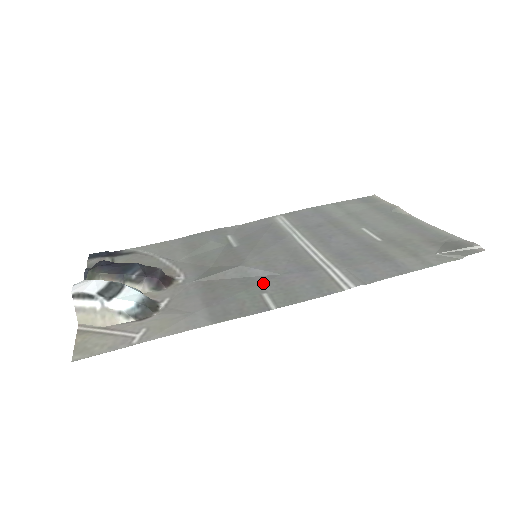
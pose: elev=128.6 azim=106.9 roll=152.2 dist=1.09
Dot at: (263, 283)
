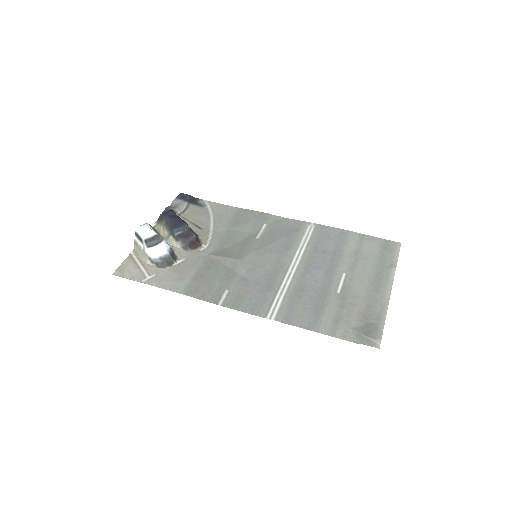
Dot at: (235, 282)
